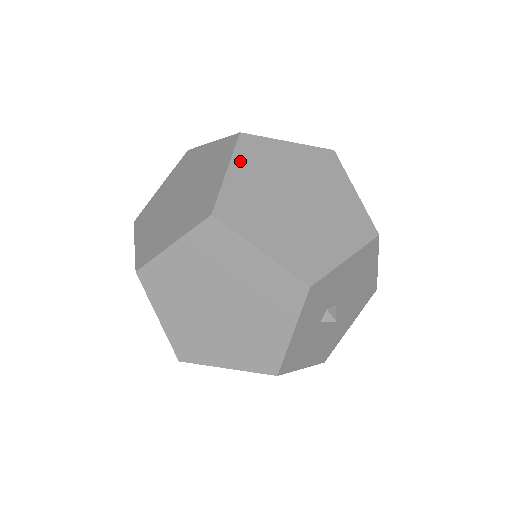
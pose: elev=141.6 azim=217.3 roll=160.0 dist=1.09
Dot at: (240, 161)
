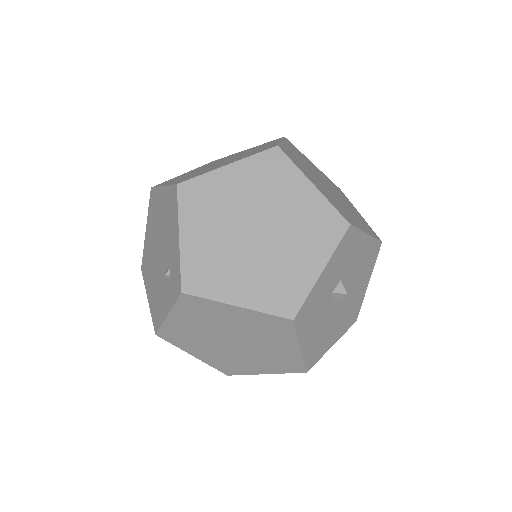
Dot at: (288, 145)
